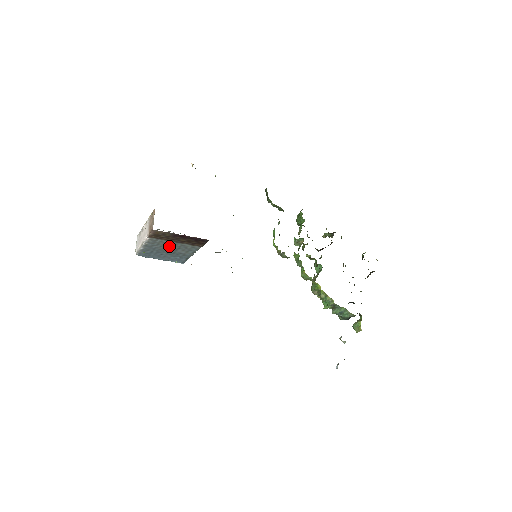
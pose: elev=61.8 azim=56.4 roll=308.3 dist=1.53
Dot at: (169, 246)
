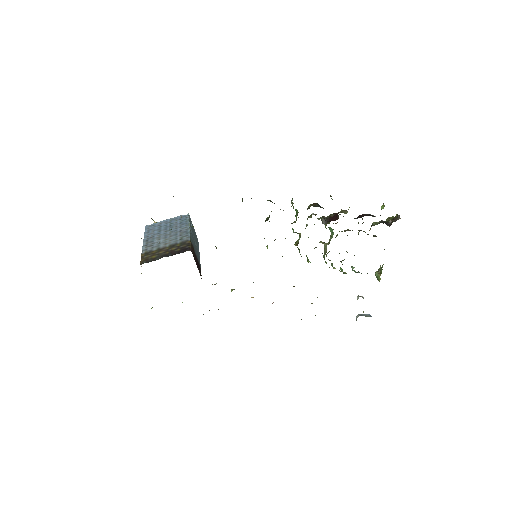
Dot at: occluded
